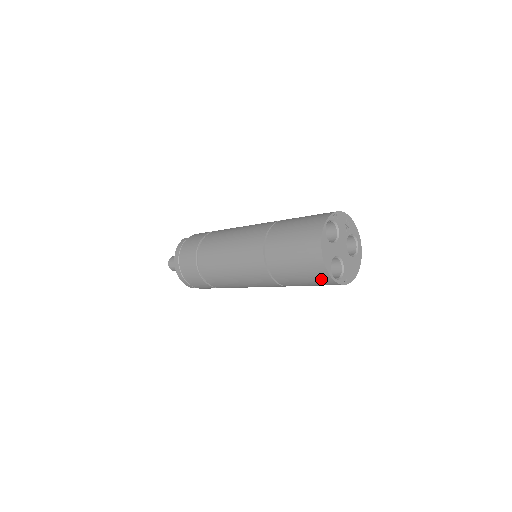
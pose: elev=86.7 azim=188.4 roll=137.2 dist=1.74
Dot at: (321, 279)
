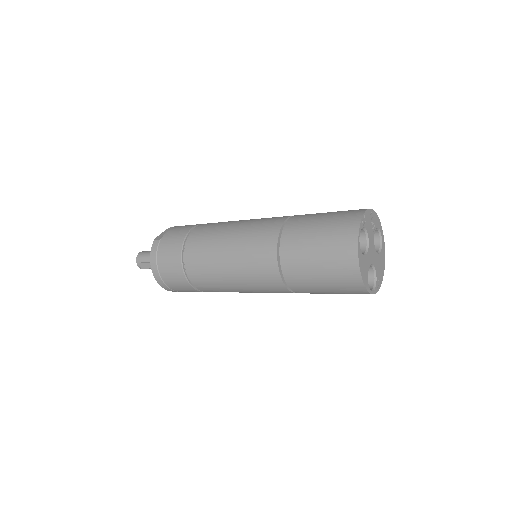
Dot at: (356, 293)
